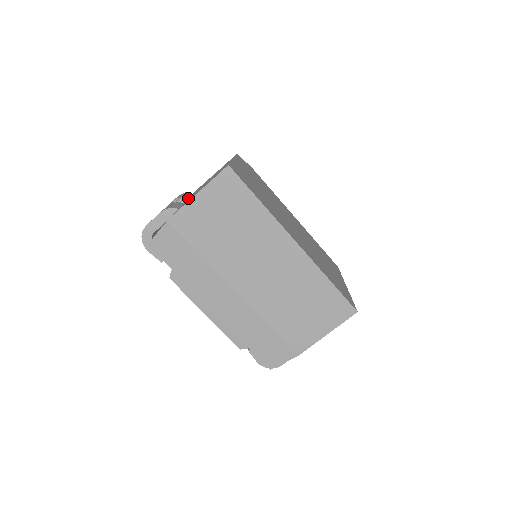
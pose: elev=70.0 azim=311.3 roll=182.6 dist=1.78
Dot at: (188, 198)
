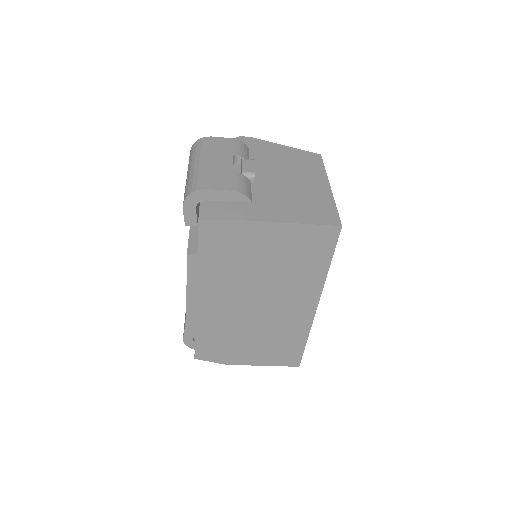
Dot at: occluded
